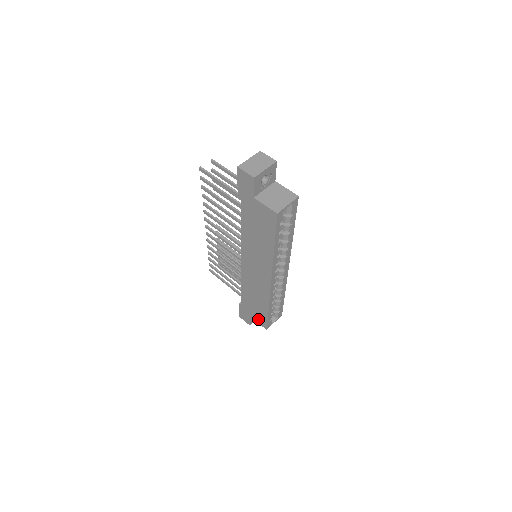
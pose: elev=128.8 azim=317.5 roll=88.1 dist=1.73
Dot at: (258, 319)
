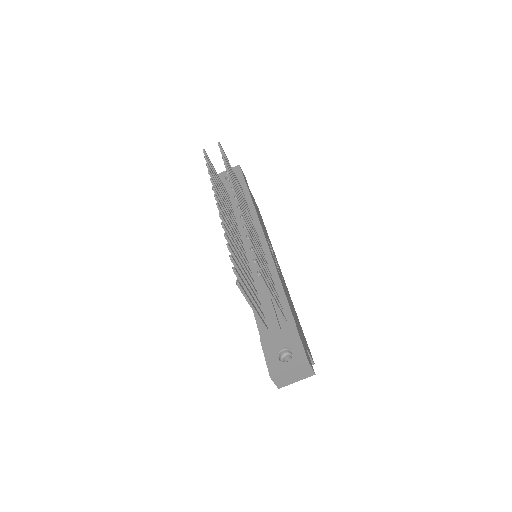
Dot at: occluded
